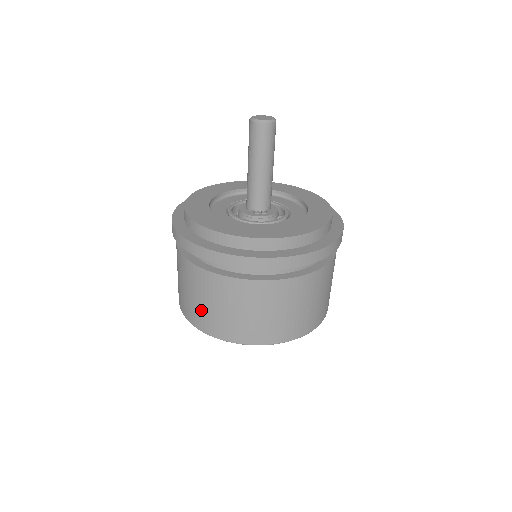
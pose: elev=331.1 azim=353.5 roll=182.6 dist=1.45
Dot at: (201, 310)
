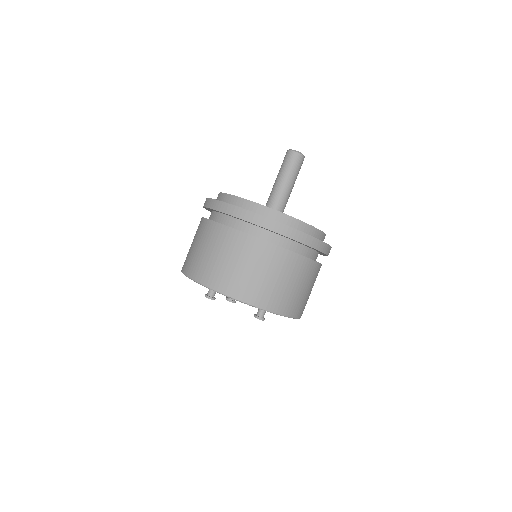
Dot at: (266, 286)
